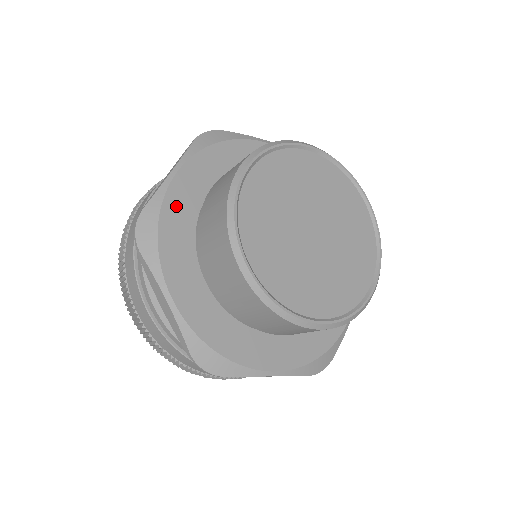
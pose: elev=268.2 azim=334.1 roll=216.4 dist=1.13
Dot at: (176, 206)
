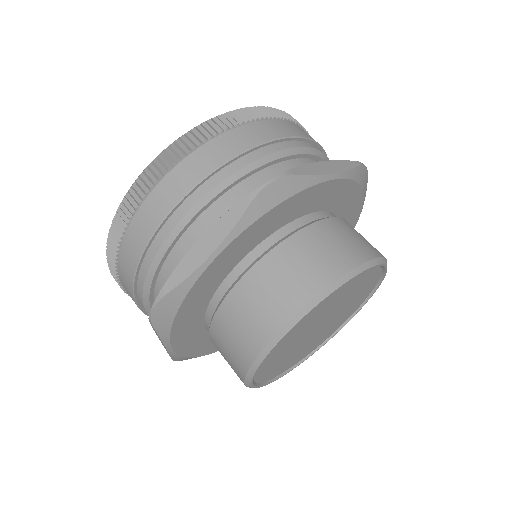
Dot at: (202, 287)
